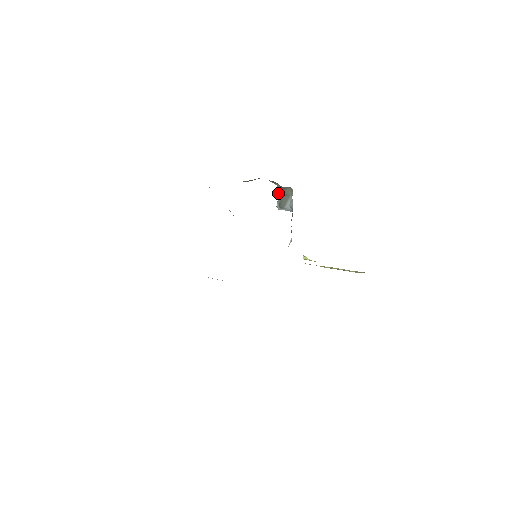
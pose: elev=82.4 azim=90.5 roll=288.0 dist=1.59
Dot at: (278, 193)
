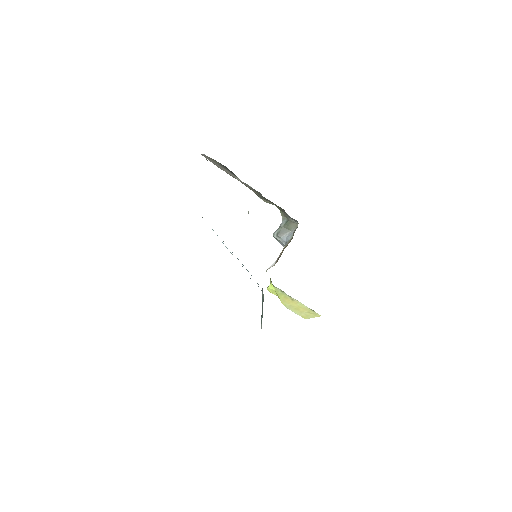
Dot at: (280, 225)
